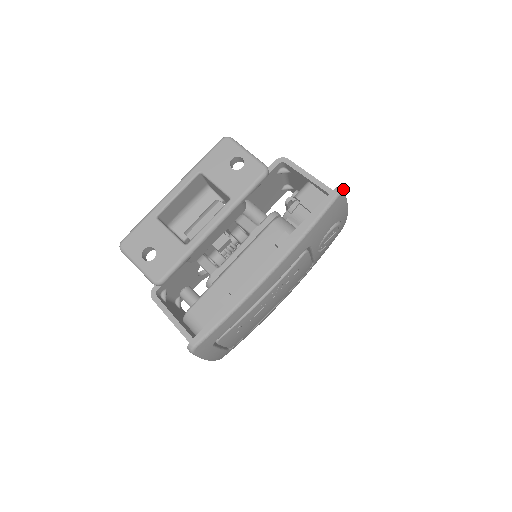
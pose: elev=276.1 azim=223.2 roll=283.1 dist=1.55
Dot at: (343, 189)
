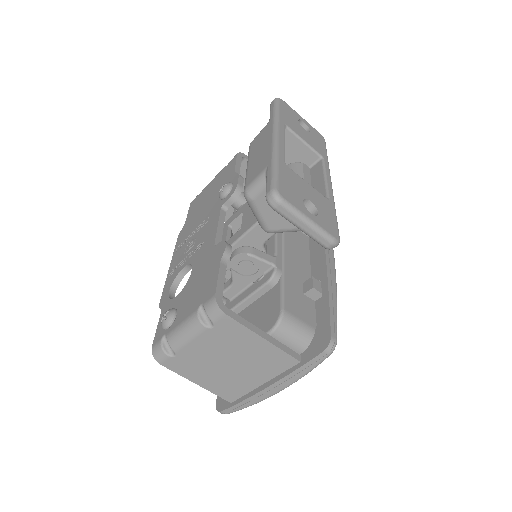
Dot at: occluded
